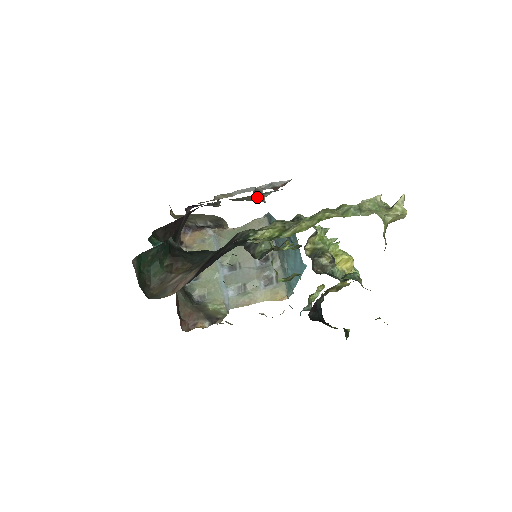
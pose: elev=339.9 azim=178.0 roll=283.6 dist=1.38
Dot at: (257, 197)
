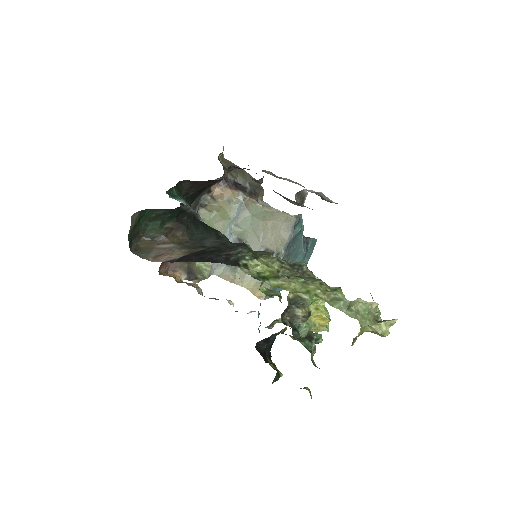
Dot at: (295, 202)
